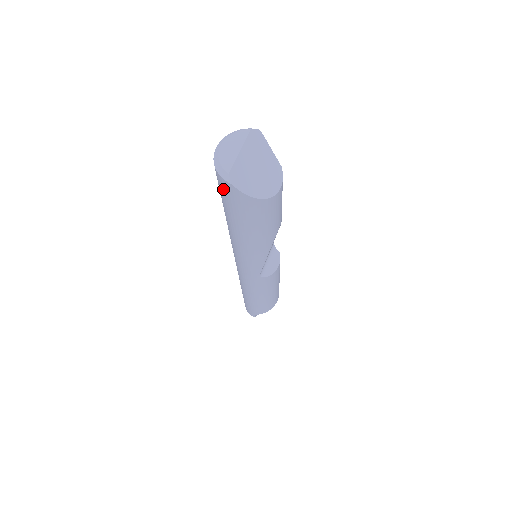
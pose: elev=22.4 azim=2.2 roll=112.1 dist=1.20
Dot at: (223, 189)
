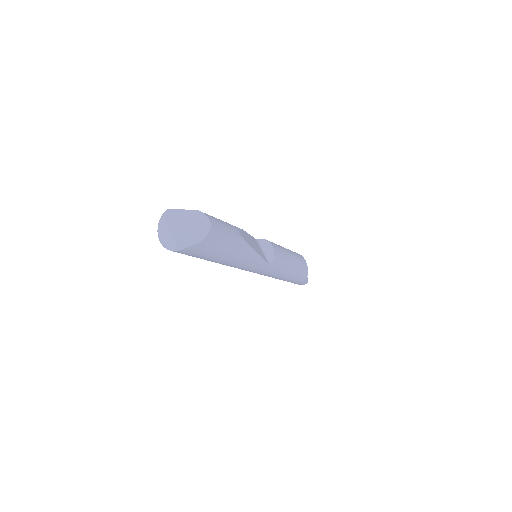
Dot at: (186, 254)
